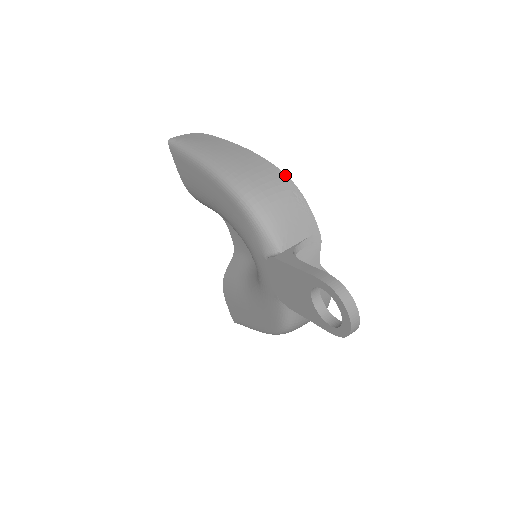
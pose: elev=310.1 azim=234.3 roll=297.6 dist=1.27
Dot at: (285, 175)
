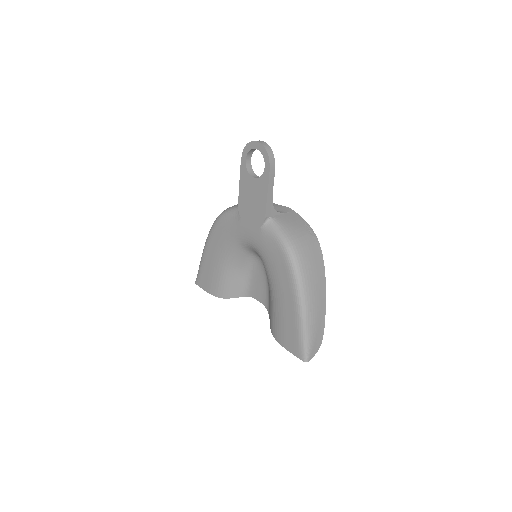
Dot at: occluded
